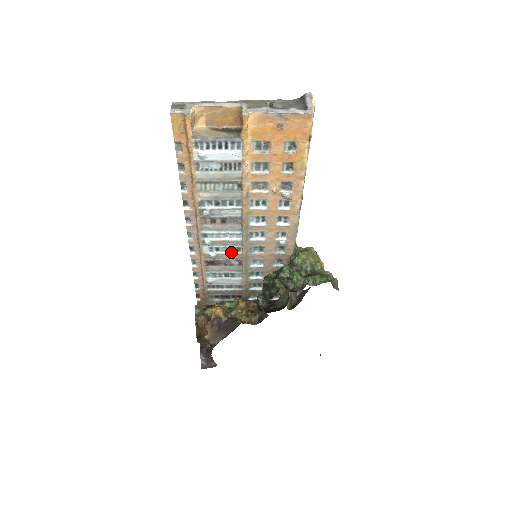
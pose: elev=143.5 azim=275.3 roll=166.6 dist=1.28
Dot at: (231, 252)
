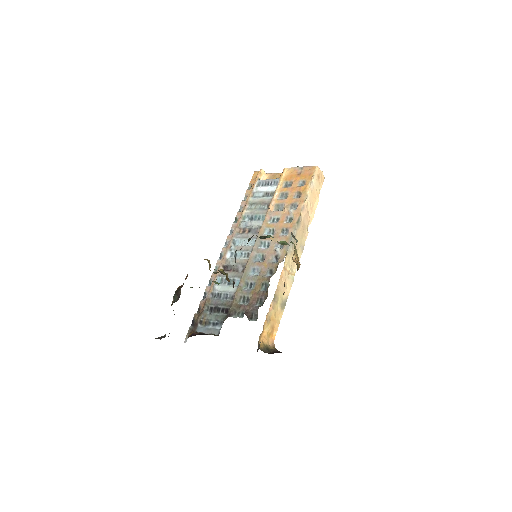
Dot at: (242, 258)
